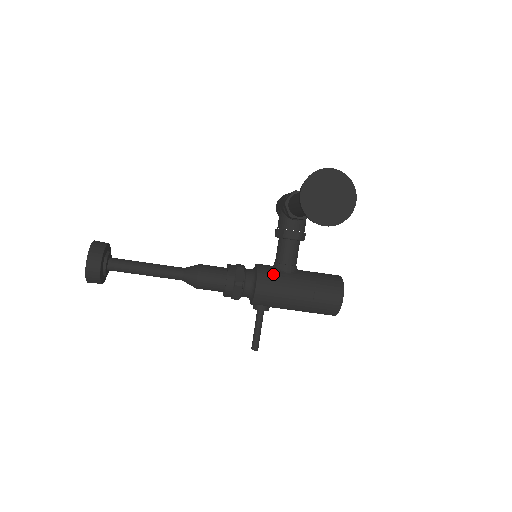
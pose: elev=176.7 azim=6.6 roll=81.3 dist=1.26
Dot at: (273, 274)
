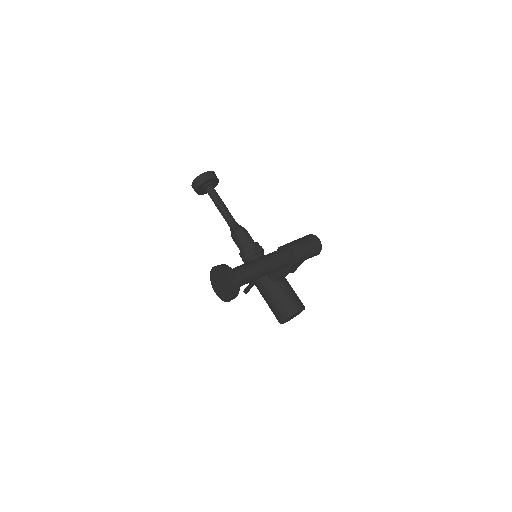
Dot at: occluded
